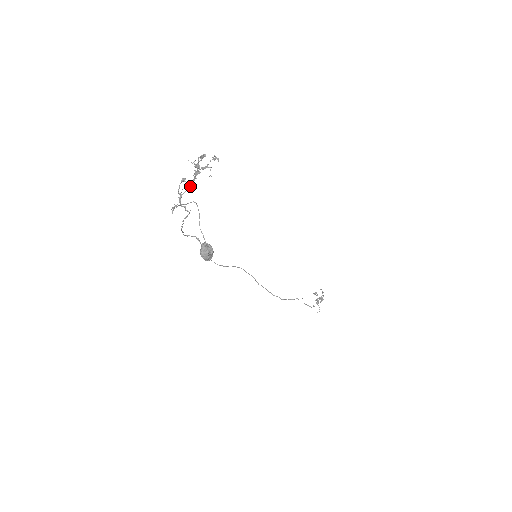
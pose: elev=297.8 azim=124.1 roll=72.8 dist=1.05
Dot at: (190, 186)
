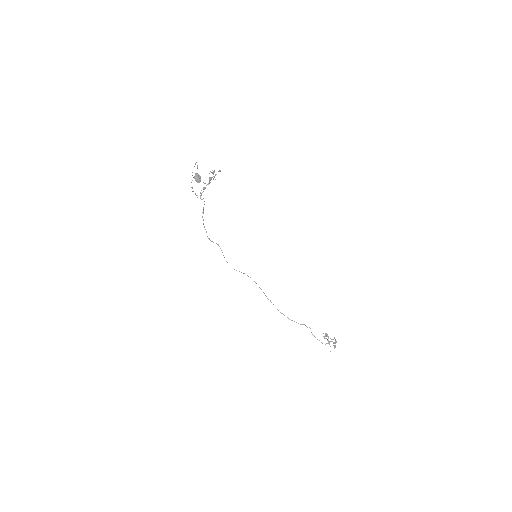
Dot at: occluded
